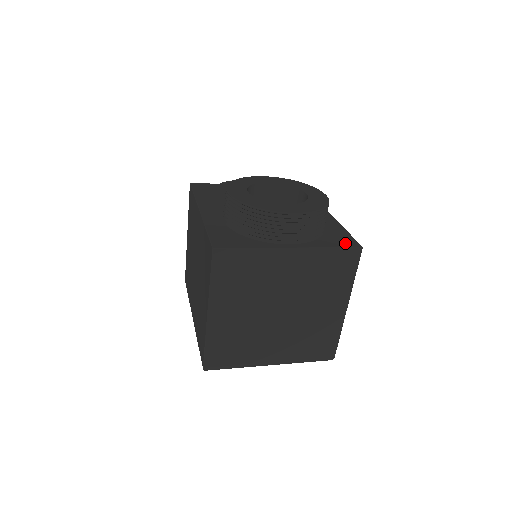
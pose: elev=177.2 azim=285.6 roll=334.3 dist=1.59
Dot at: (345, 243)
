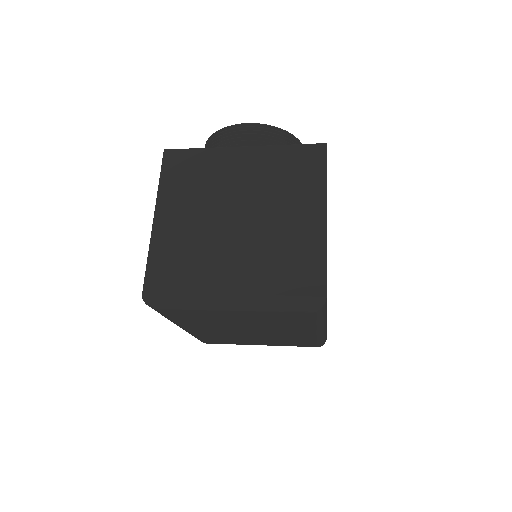
Dot at: occluded
